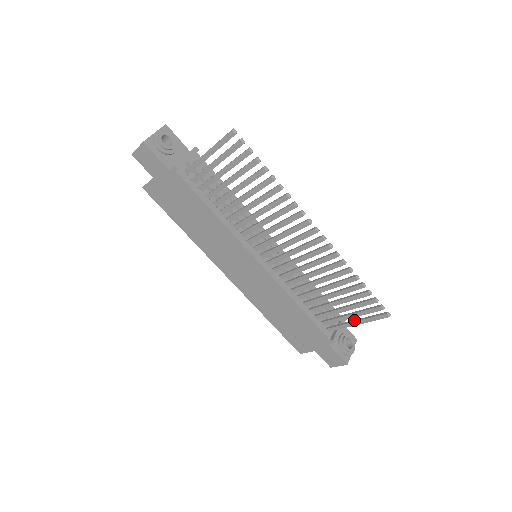
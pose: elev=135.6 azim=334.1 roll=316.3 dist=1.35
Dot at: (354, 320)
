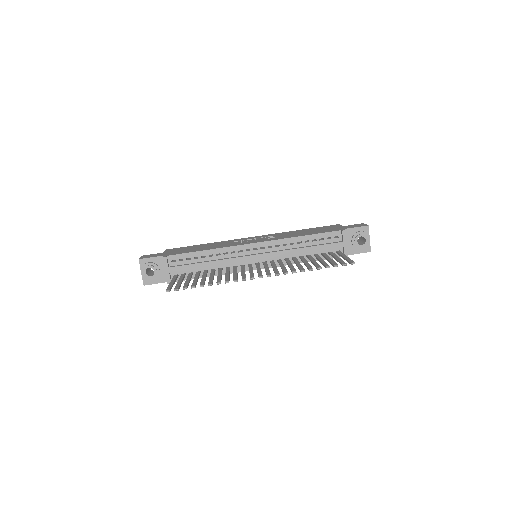
Dot at: (342, 257)
